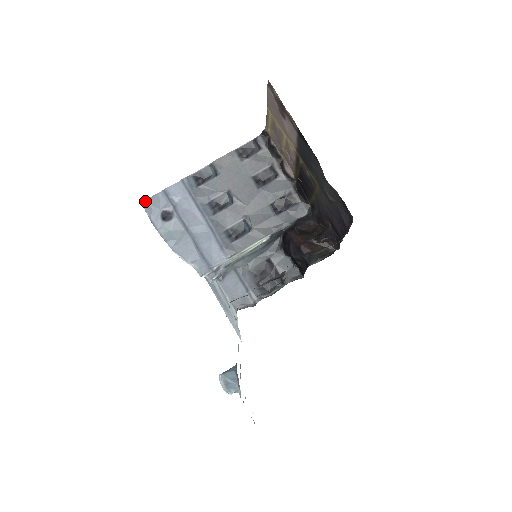
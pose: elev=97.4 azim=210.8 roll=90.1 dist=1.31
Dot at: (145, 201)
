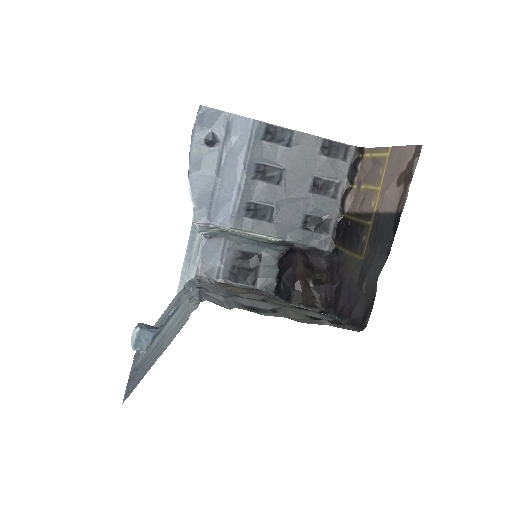
Dot at: (204, 107)
